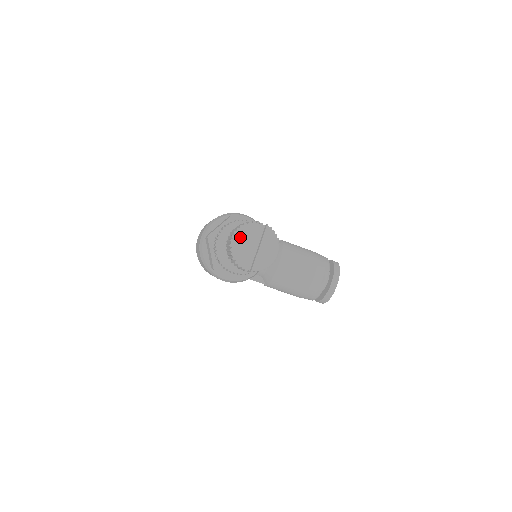
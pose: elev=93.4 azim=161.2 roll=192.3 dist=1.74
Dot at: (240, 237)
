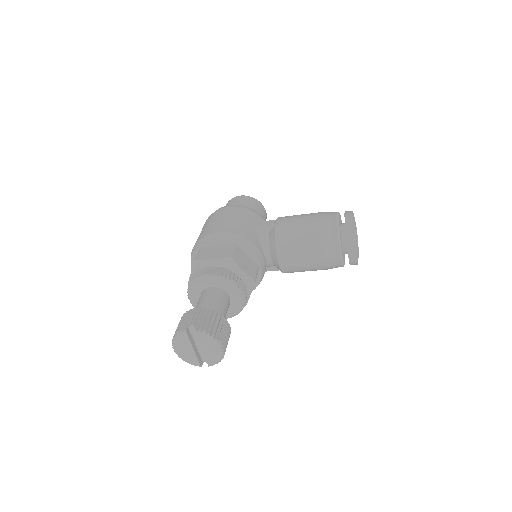
Dot at: (179, 347)
